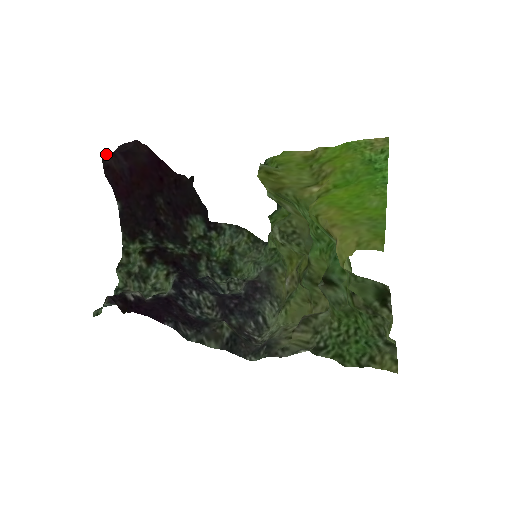
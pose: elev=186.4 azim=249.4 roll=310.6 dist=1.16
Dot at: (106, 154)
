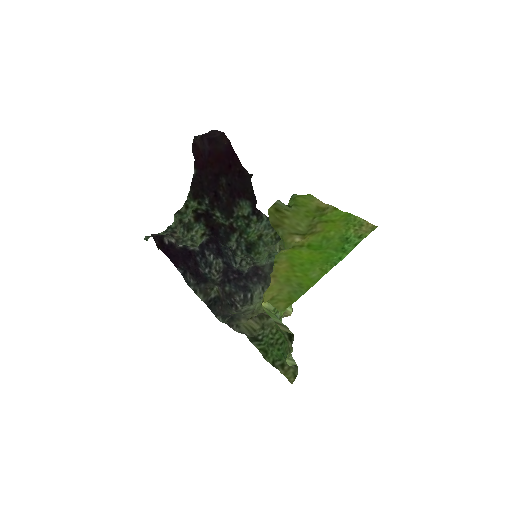
Dot at: (197, 136)
